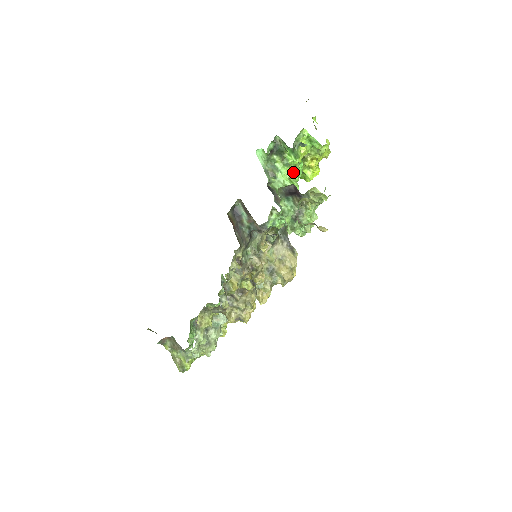
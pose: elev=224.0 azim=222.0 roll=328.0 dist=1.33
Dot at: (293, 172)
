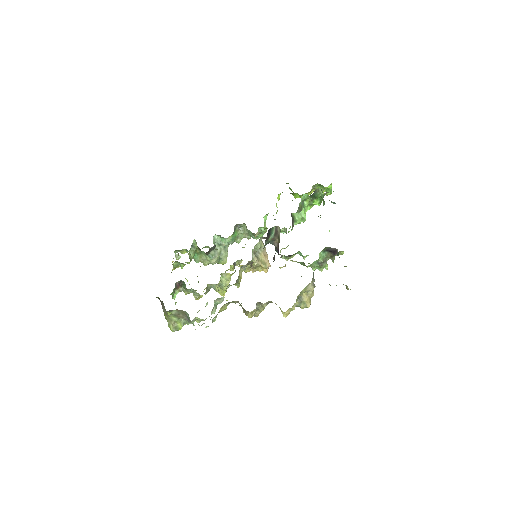
Dot at: occluded
